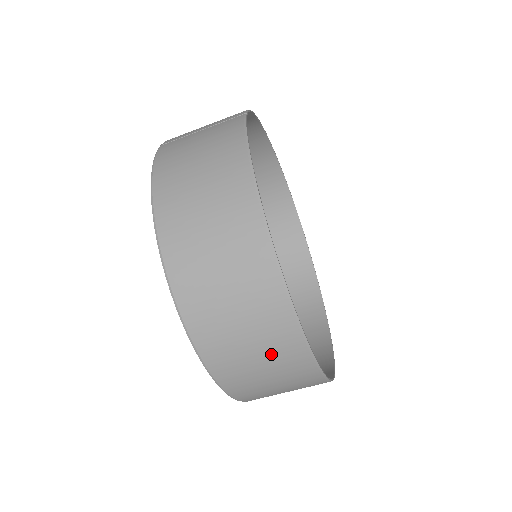
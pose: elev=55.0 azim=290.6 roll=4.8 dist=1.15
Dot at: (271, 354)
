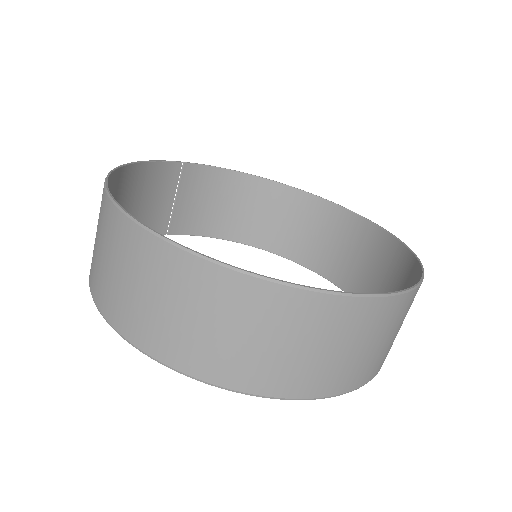
Dot at: (129, 264)
